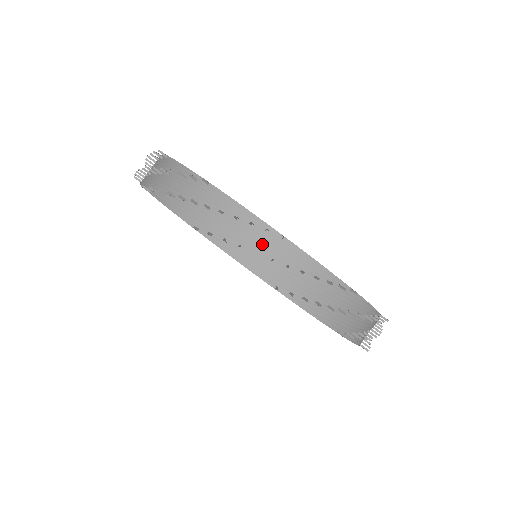
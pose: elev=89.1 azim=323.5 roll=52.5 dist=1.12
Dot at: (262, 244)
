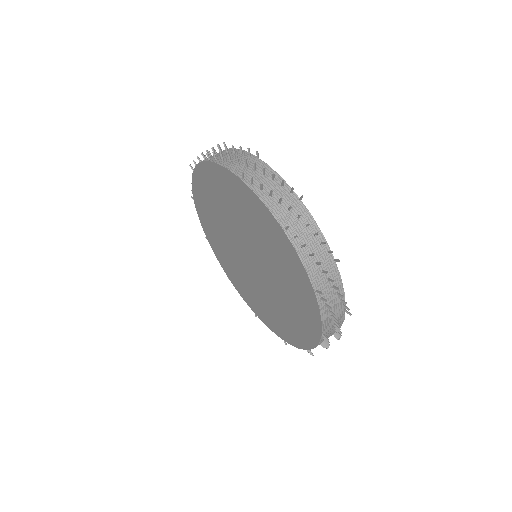
Dot at: occluded
